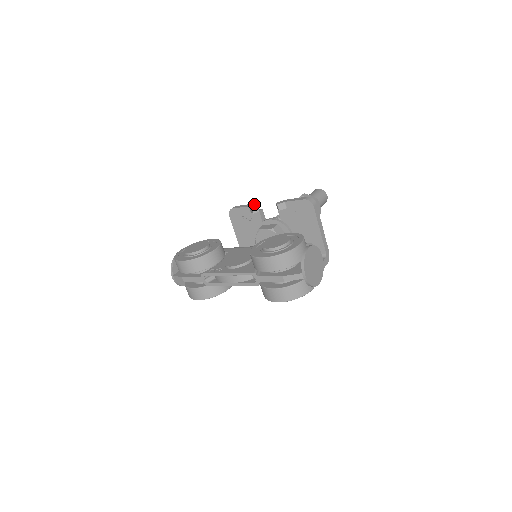
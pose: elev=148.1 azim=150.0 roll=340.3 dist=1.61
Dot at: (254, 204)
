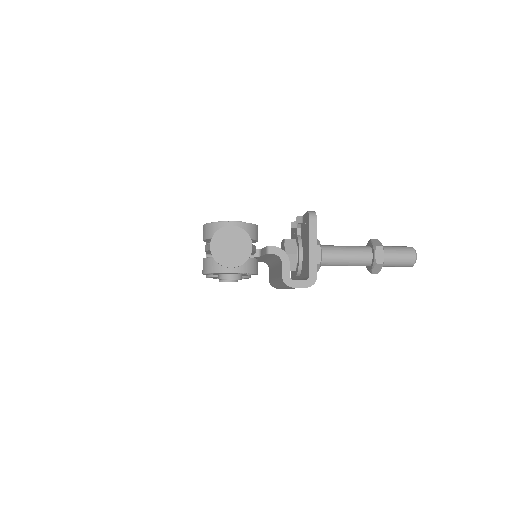
Dot at: occluded
